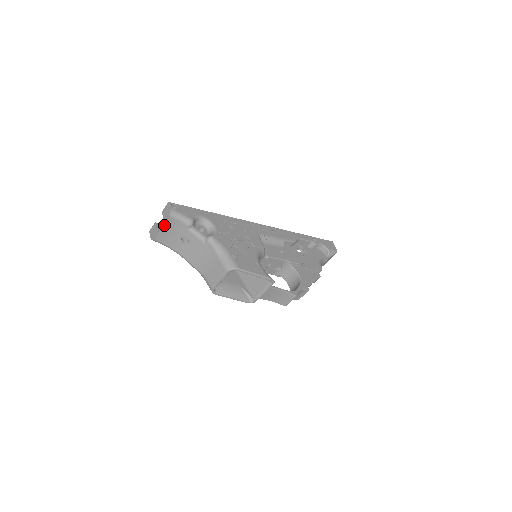
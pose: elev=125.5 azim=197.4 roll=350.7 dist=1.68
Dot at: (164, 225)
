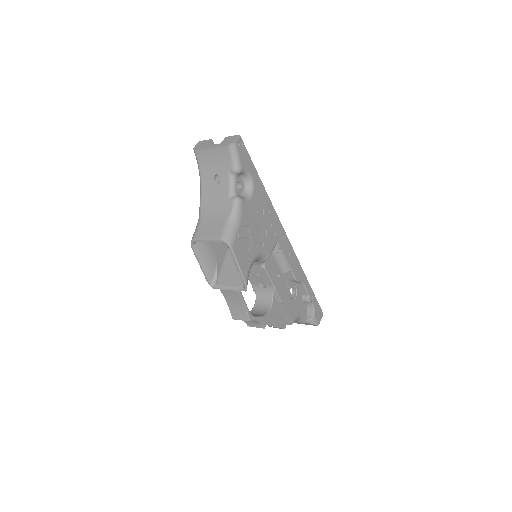
Dot at: (216, 148)
